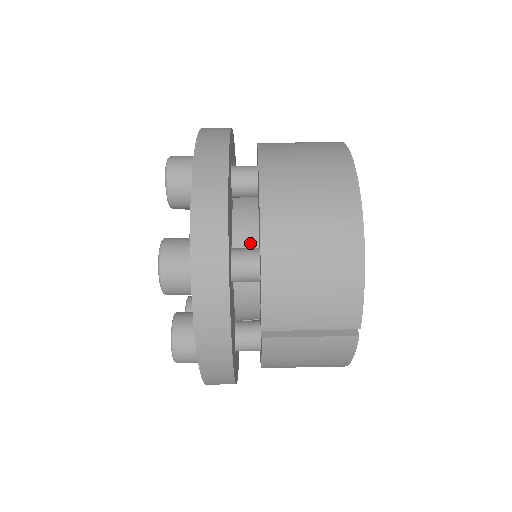
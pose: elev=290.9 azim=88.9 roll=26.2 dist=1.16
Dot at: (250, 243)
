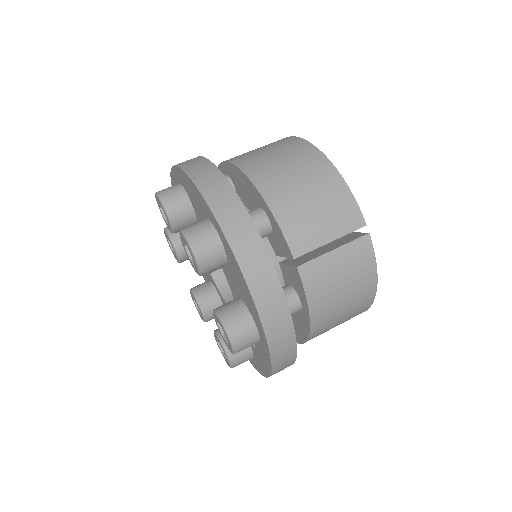
Dot at: occluded
